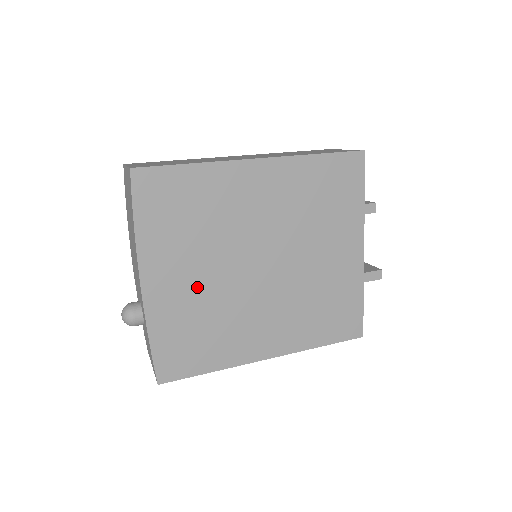
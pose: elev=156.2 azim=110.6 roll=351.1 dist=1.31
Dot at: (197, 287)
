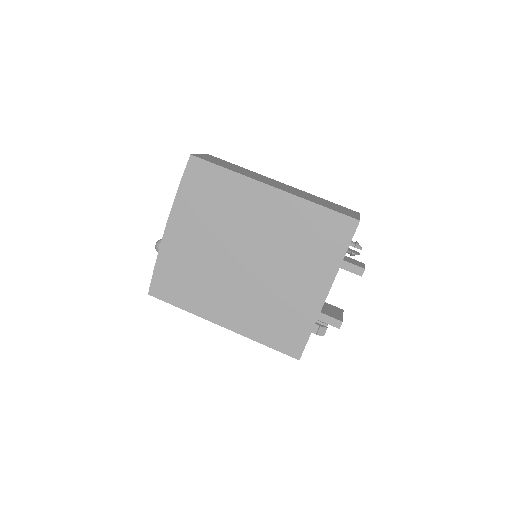
Dot at: (197, 248)
